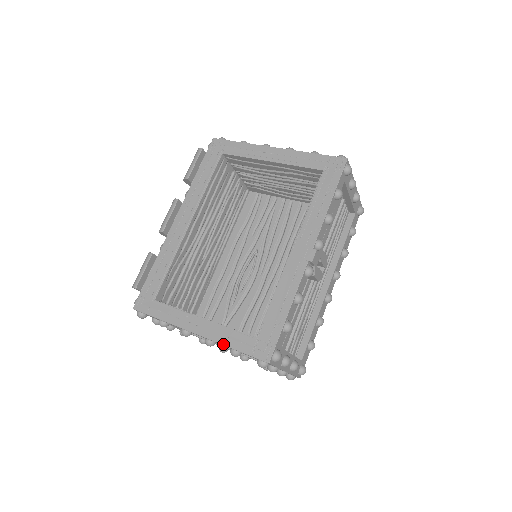
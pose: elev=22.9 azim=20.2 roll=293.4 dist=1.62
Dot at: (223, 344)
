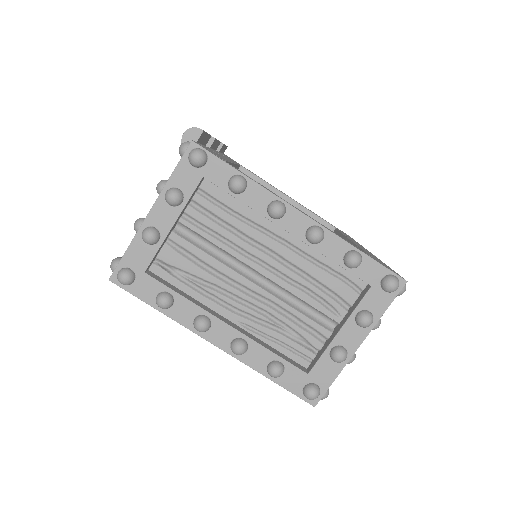
Dot at: occluded
